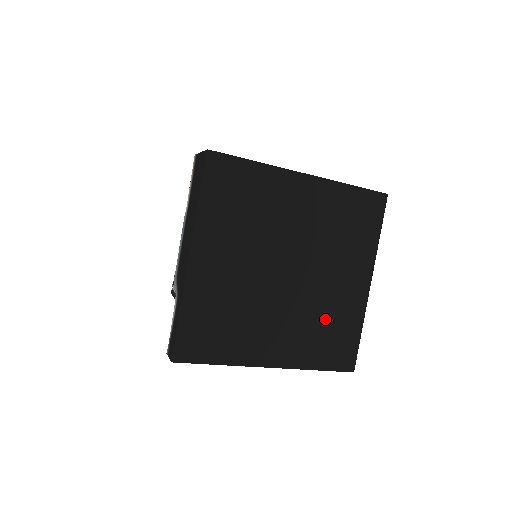
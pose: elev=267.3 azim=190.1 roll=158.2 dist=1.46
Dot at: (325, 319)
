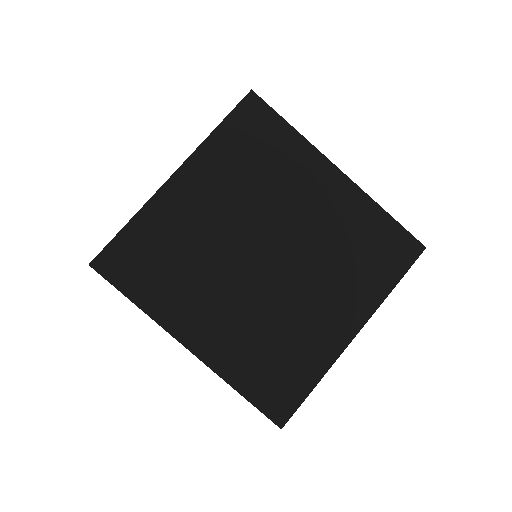
Dot at: (280, 338)
